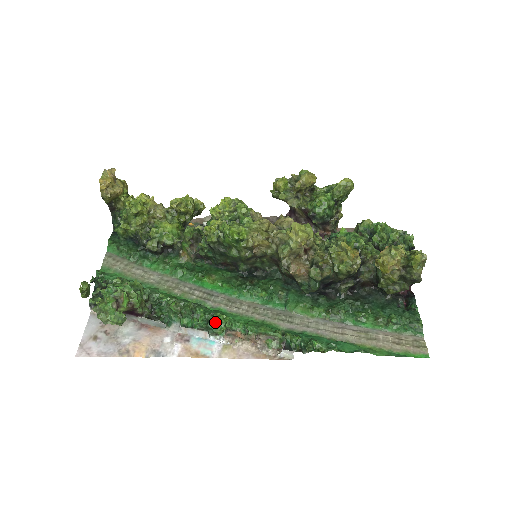
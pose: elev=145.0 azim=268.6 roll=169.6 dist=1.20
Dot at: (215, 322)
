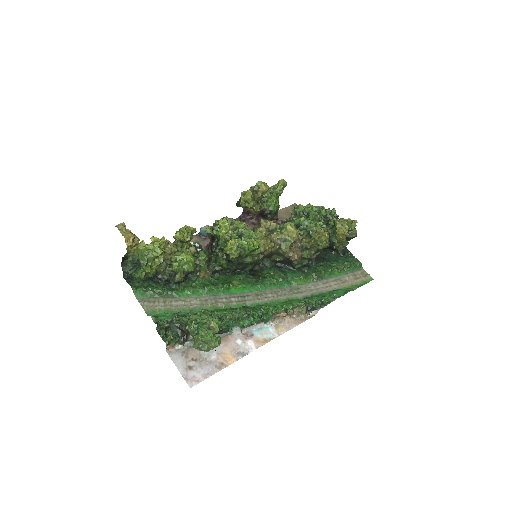
Dot at: (266, 314)
